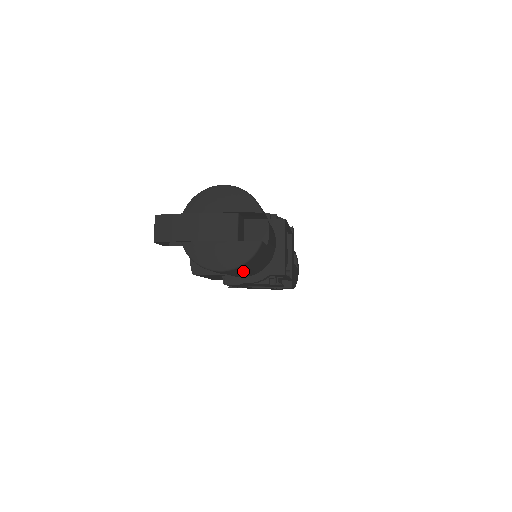
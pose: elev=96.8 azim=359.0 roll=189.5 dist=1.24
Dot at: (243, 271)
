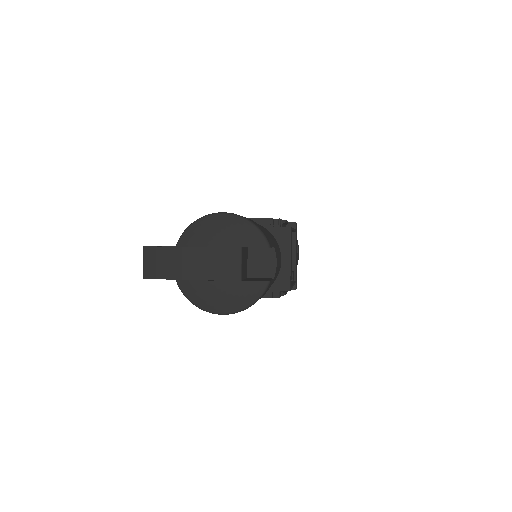
Dot at: occluded
